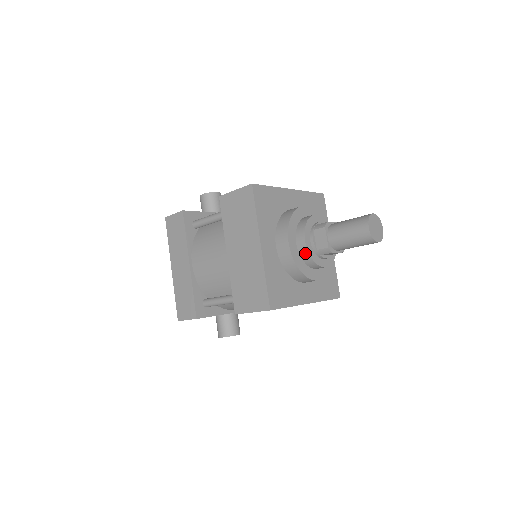
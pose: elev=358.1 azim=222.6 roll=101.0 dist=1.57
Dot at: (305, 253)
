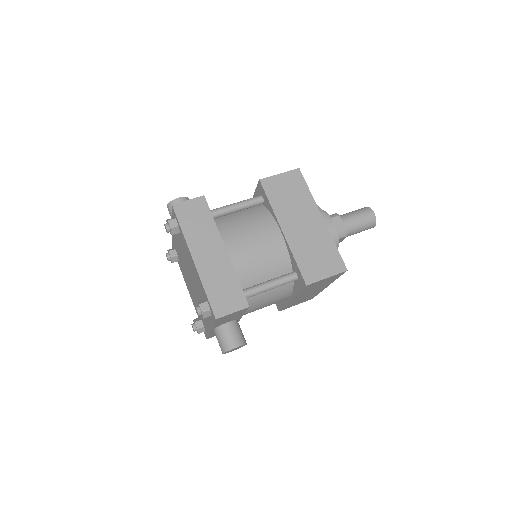
Dot at: (334, 234)
